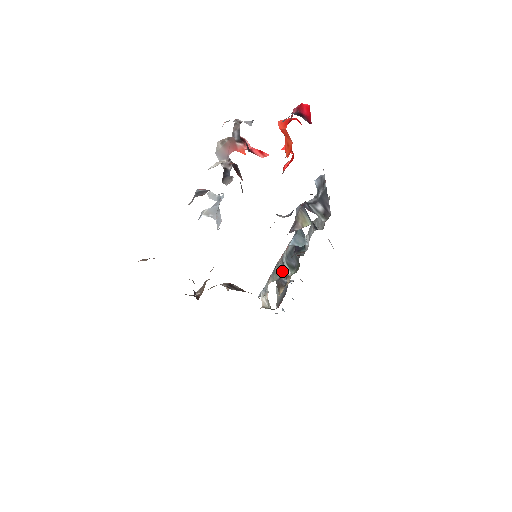
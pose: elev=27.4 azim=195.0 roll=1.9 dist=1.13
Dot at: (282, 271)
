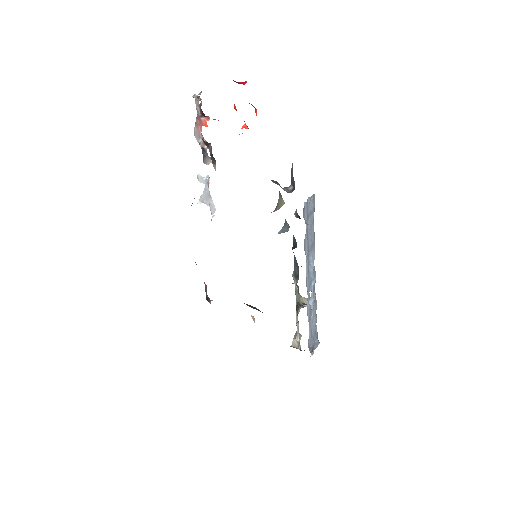
Dot at: (301, 297)
